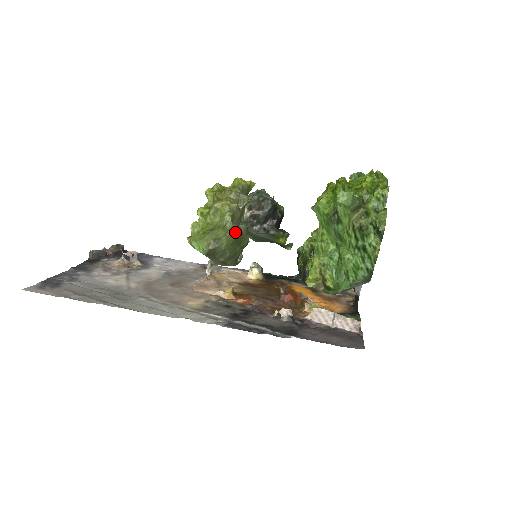
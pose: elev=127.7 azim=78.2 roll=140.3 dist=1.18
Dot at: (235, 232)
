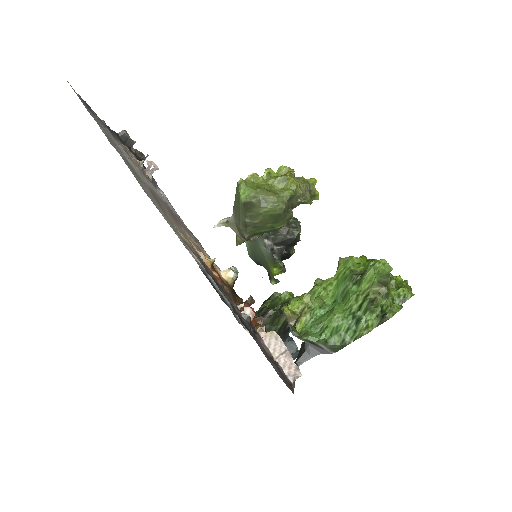
Dot at: (283, 209)
